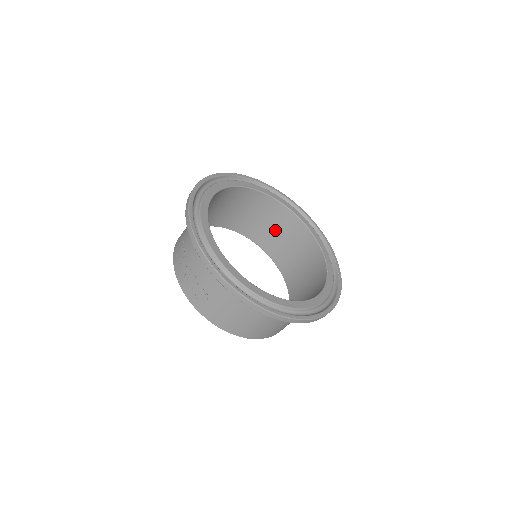
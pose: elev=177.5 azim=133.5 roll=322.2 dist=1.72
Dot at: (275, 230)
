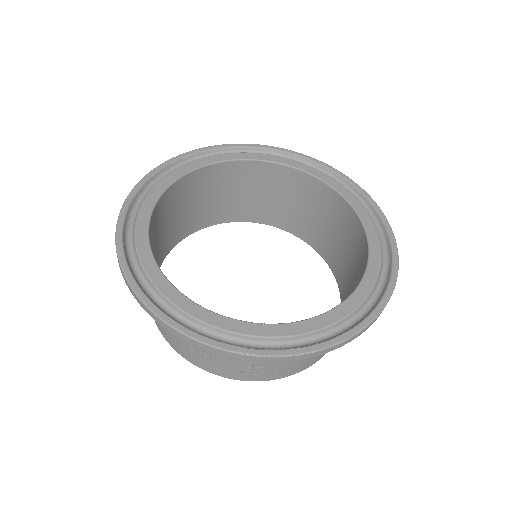
Dot at: (213, 197)
